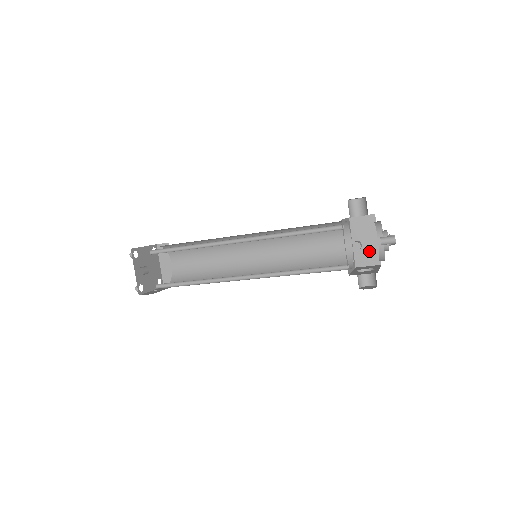
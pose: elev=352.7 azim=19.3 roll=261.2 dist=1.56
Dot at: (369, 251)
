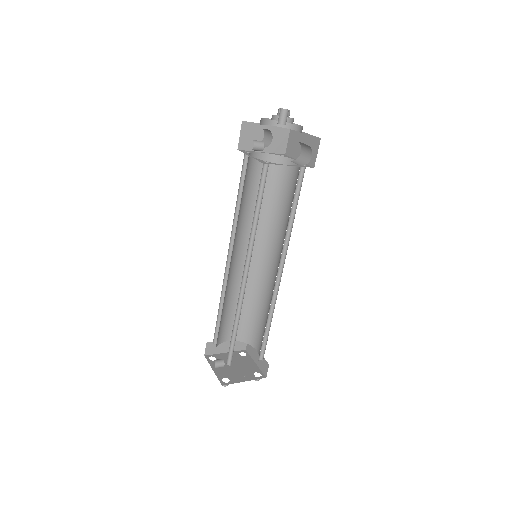
Dot at: occluded
